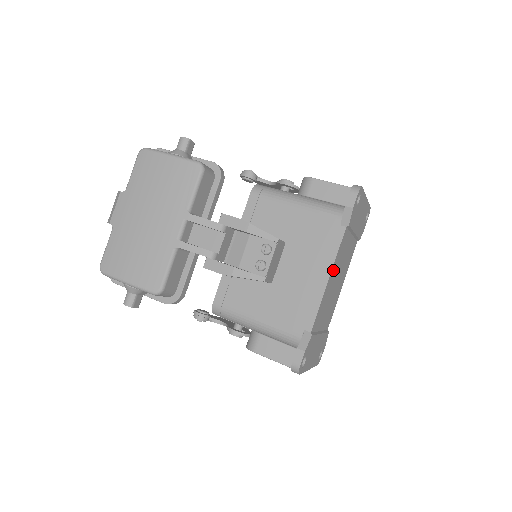
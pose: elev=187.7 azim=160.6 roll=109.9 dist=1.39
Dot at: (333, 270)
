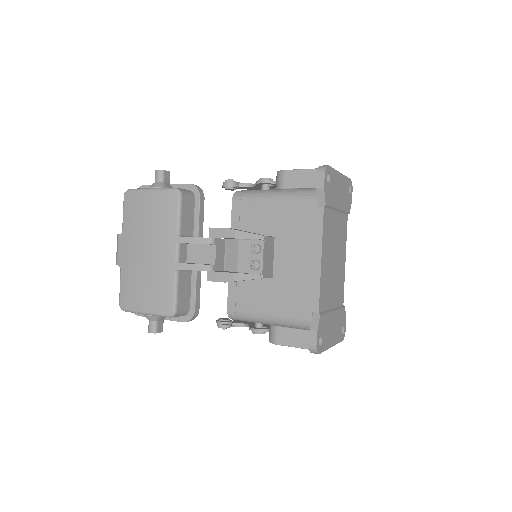
Dot at: (324, 250)
